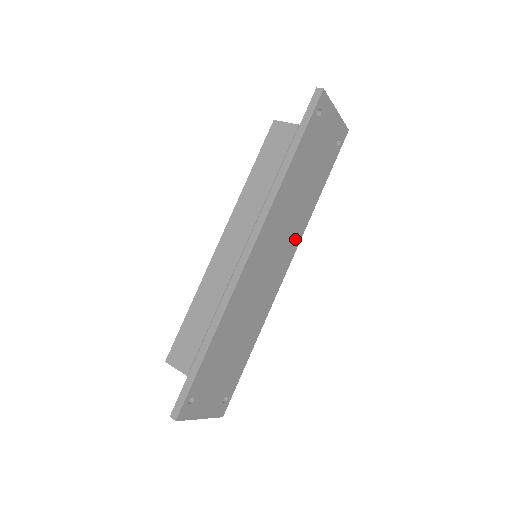
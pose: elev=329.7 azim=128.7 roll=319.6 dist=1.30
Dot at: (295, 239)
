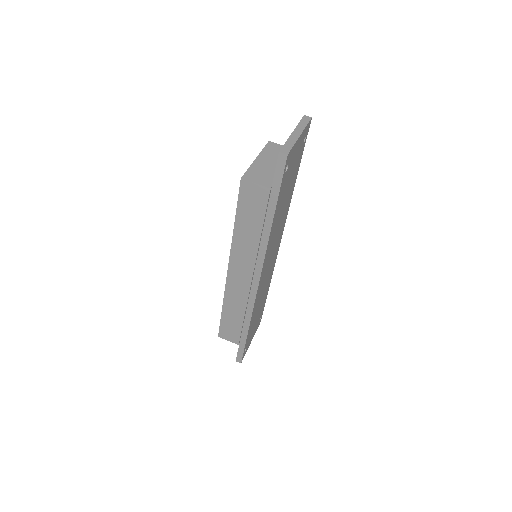
Dot at: (283, 226)
